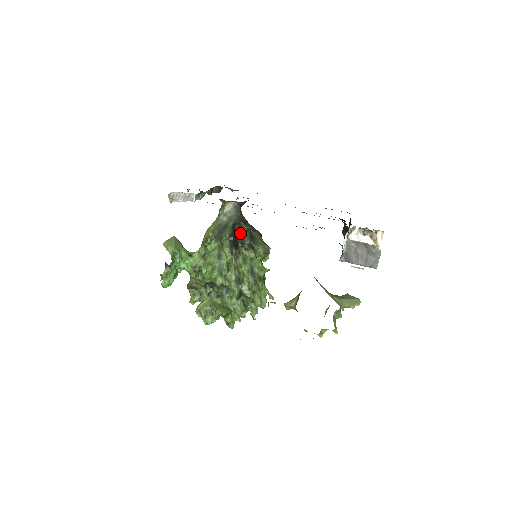
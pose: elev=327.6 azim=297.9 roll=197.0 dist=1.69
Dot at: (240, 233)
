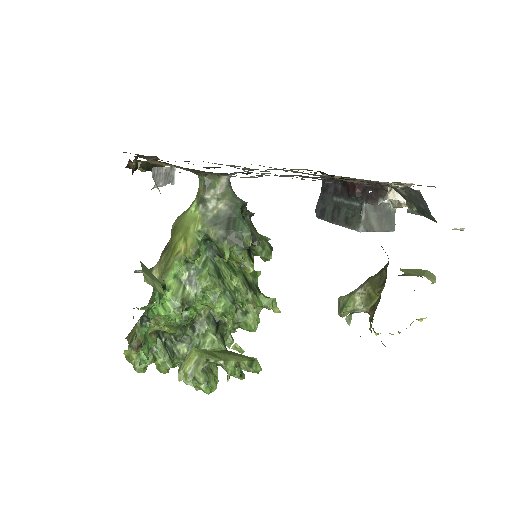
Dot at: occluded
